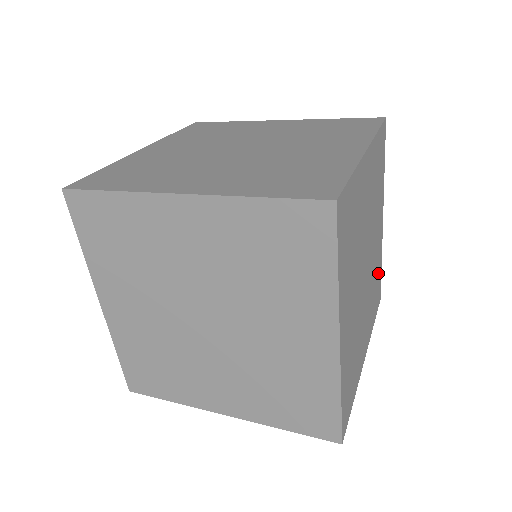
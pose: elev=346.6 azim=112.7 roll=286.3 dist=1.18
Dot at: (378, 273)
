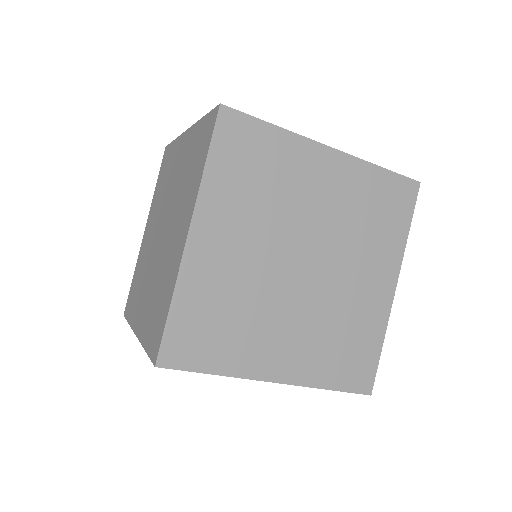
Dot at: (373, 192)
